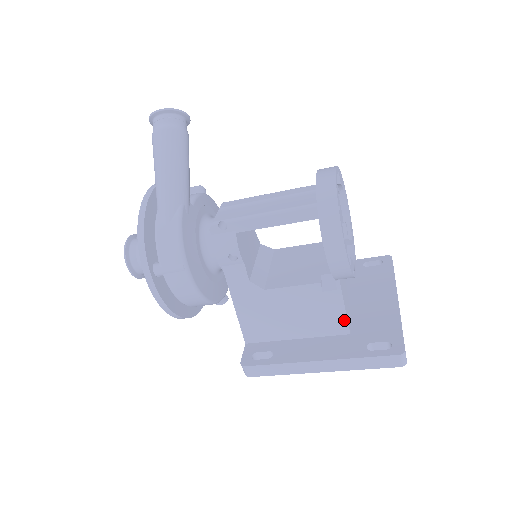
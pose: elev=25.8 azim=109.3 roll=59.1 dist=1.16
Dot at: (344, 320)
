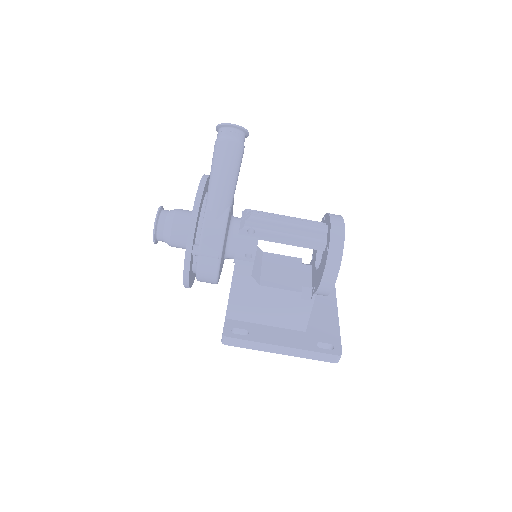
Dot at: (306, 322)
